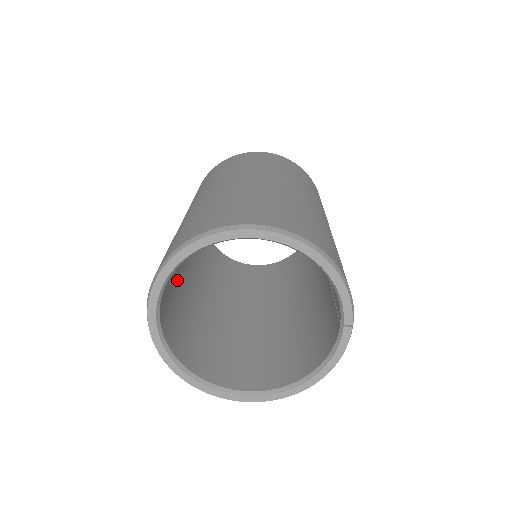
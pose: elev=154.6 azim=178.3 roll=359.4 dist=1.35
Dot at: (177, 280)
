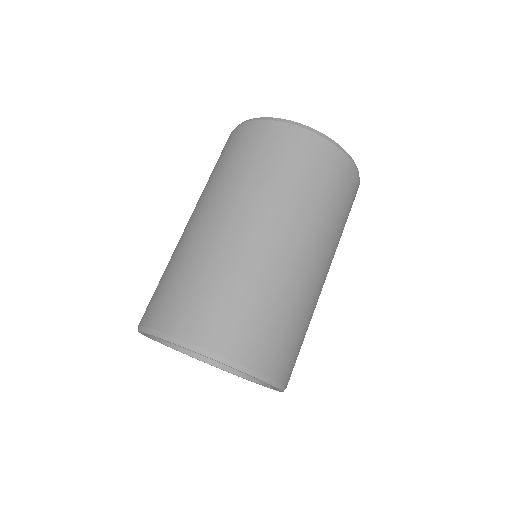
Dot at: occluded
